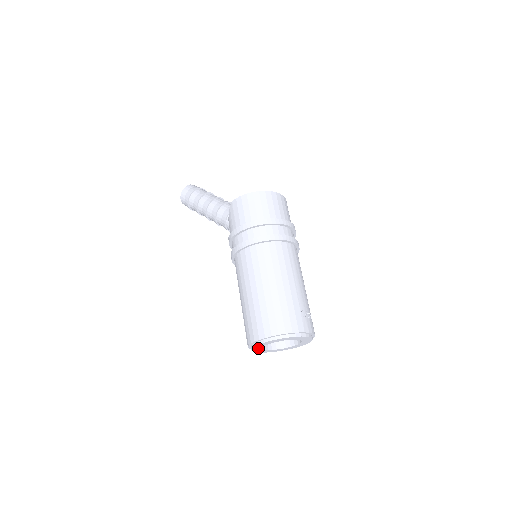
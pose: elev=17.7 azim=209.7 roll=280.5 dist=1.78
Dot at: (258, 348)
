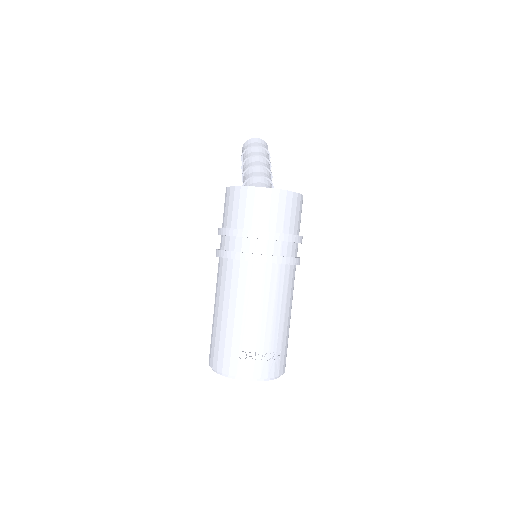
Dot at: occluded
